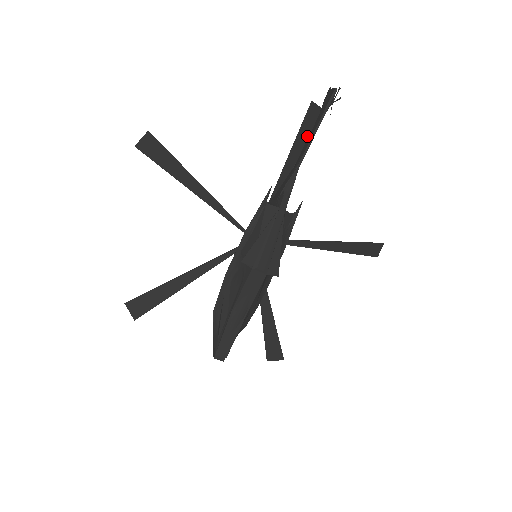
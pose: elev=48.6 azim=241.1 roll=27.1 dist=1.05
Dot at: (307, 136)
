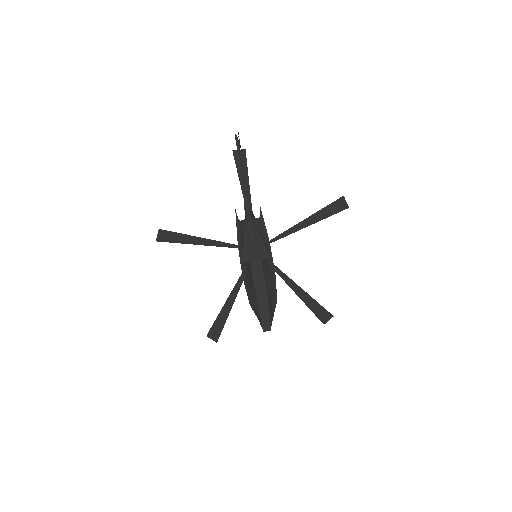
Dot at: (245, 170)
